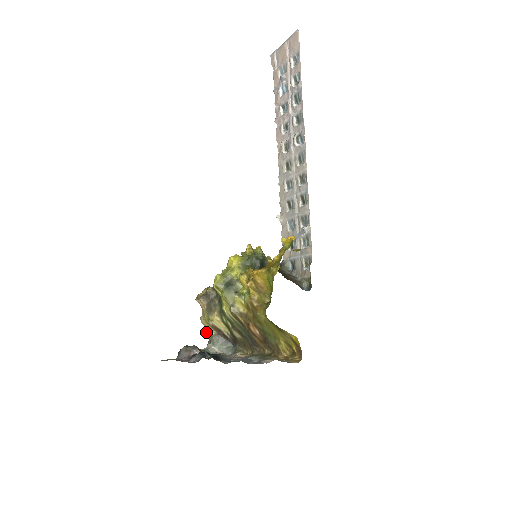
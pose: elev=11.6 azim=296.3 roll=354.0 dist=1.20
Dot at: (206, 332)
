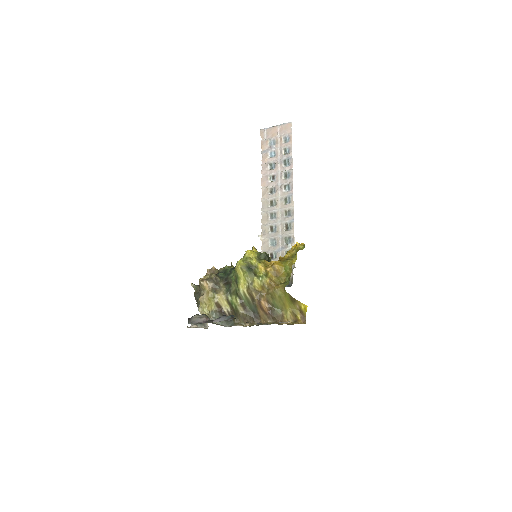
Dot at: (204, 309)
